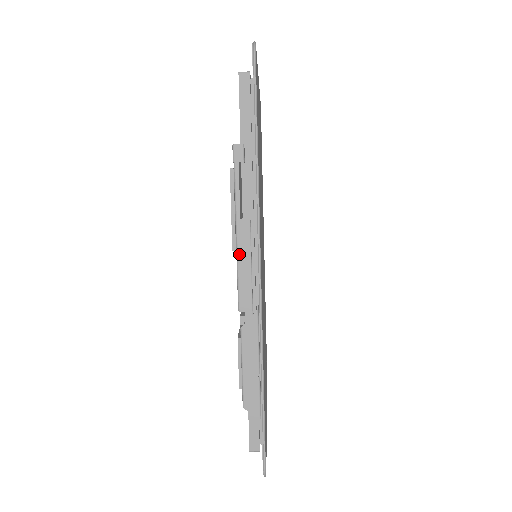
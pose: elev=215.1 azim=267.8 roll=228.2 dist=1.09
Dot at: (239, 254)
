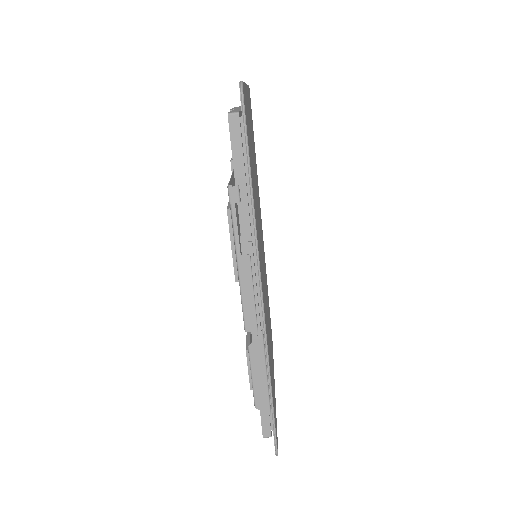
Dot at: (242, 284)
